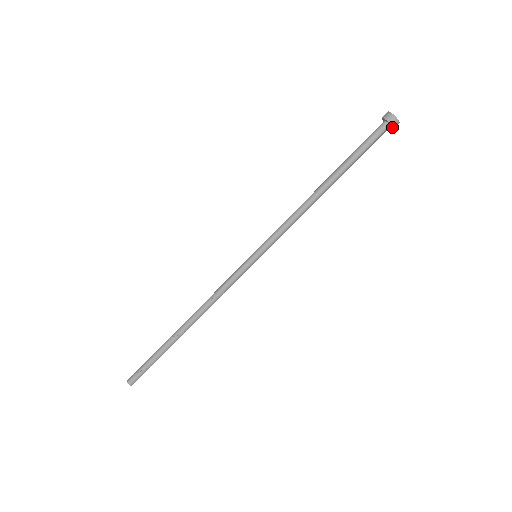
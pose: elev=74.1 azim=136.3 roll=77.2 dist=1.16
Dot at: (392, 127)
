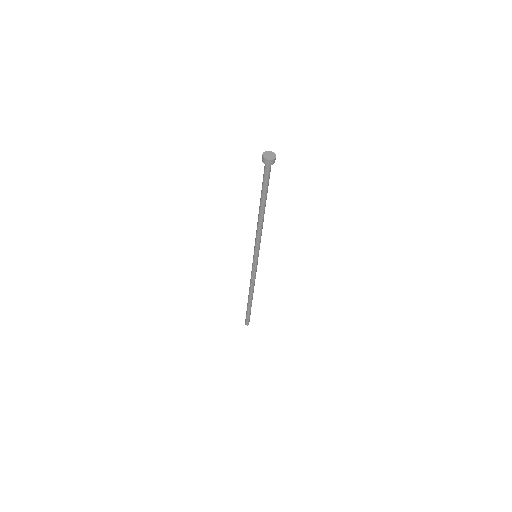
Dot at: (273, 163)
